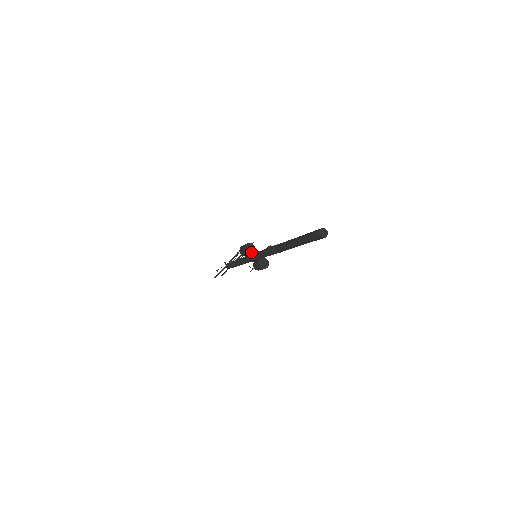
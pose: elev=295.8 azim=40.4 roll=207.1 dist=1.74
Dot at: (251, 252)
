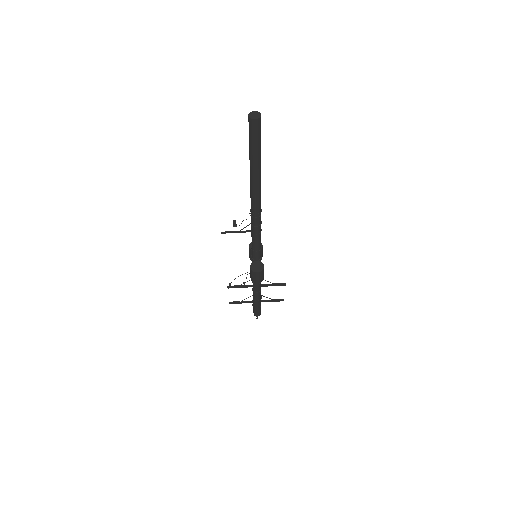
Dot at: occluded
